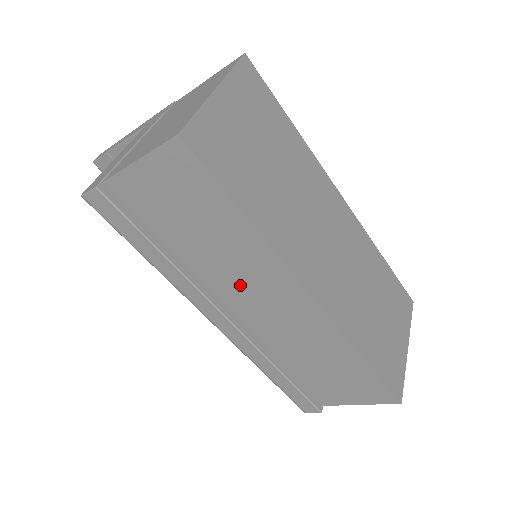
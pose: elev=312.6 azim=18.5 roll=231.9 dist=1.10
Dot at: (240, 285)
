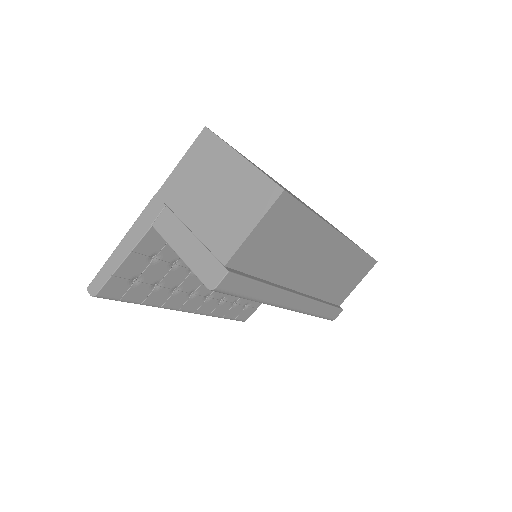
Dot at: (304, 265)
